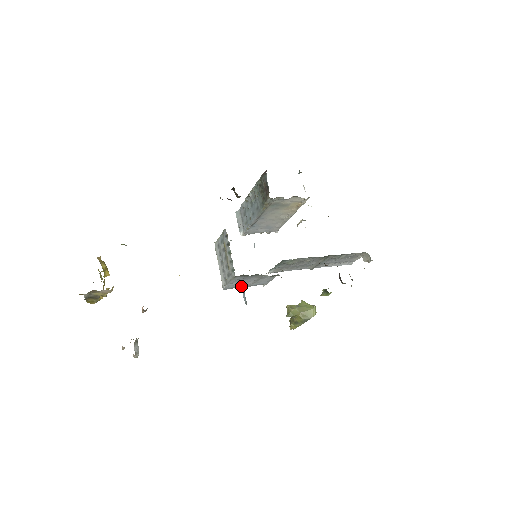
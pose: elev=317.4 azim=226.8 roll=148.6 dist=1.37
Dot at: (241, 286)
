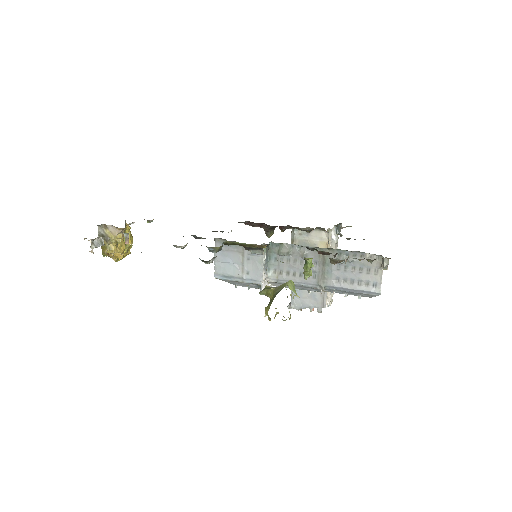
Dot at: occluded
